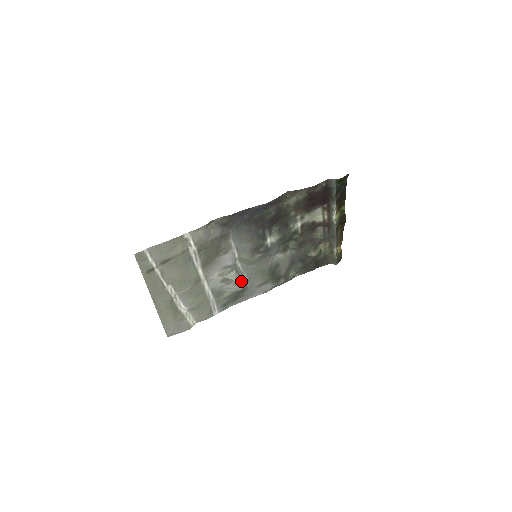
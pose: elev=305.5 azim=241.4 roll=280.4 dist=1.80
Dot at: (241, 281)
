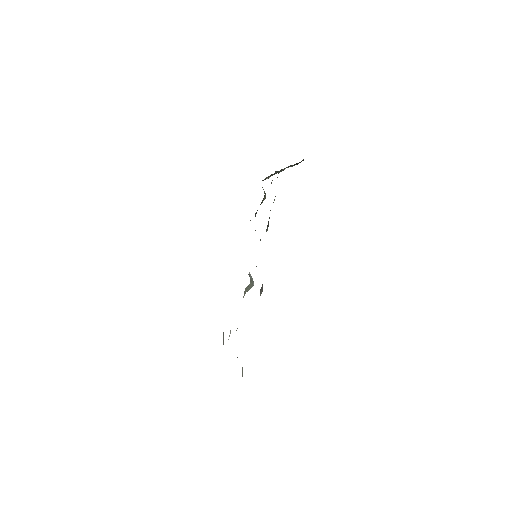
Dot at: occluded
